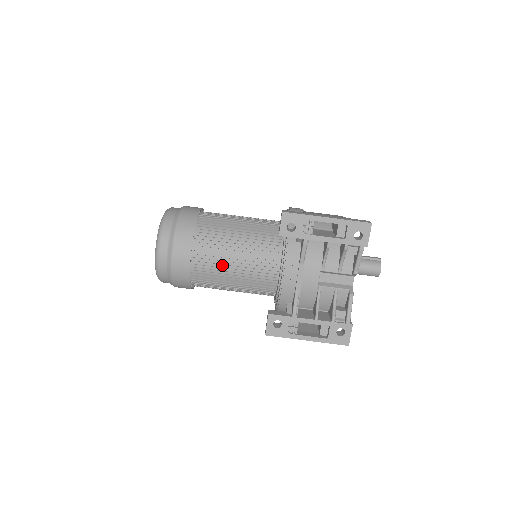
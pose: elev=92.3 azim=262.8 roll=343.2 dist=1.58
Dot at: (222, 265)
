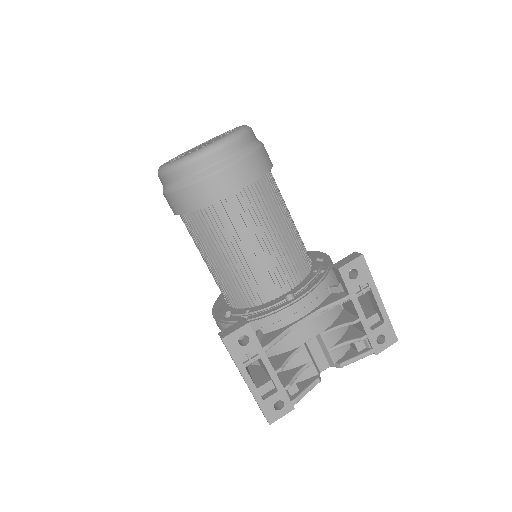
Dot at: (251, 231)
